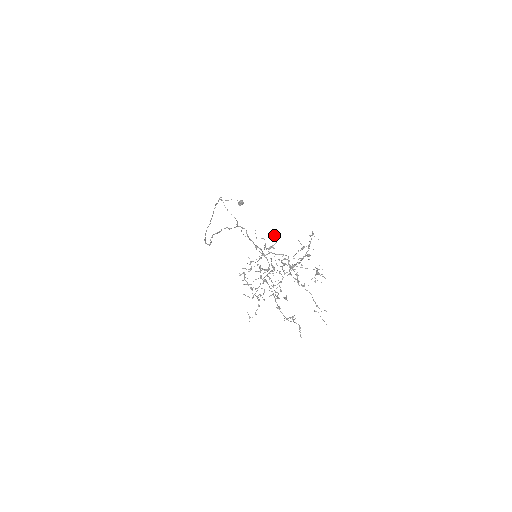
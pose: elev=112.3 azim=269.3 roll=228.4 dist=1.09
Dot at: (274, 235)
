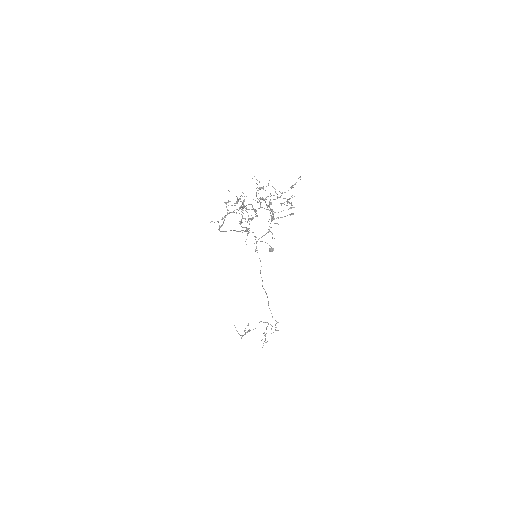
Dot at: (269, 180)
